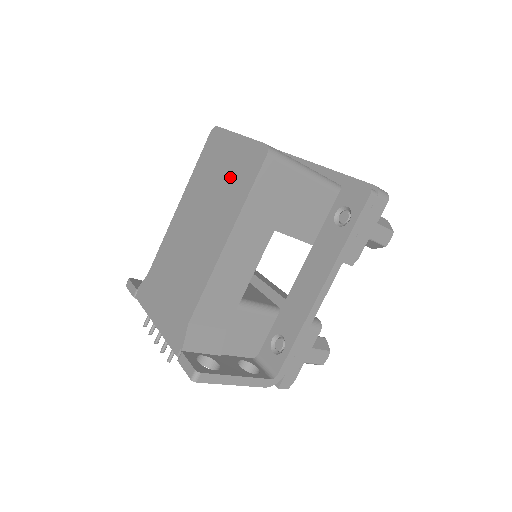
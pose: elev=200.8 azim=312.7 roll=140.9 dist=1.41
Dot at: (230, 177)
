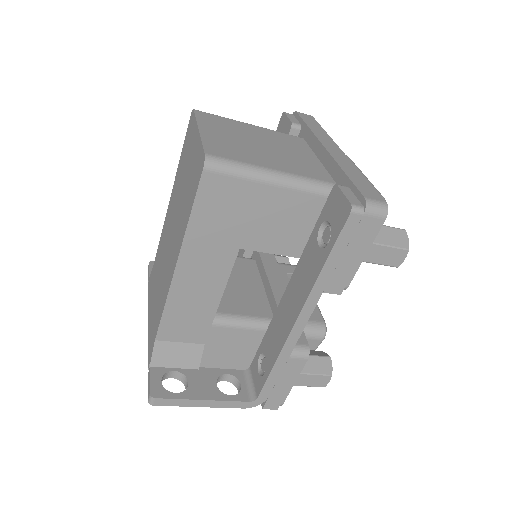
Dot at: (187, 184)
